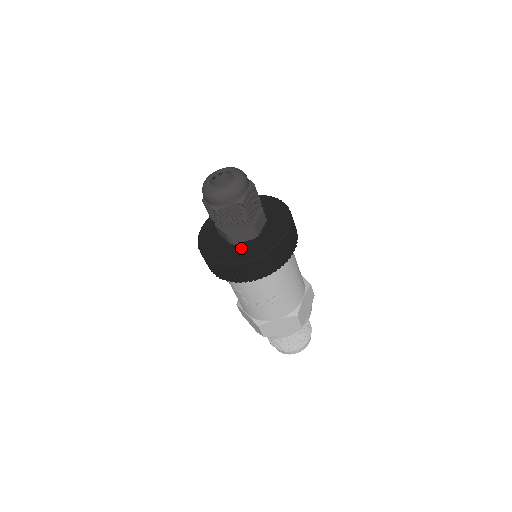
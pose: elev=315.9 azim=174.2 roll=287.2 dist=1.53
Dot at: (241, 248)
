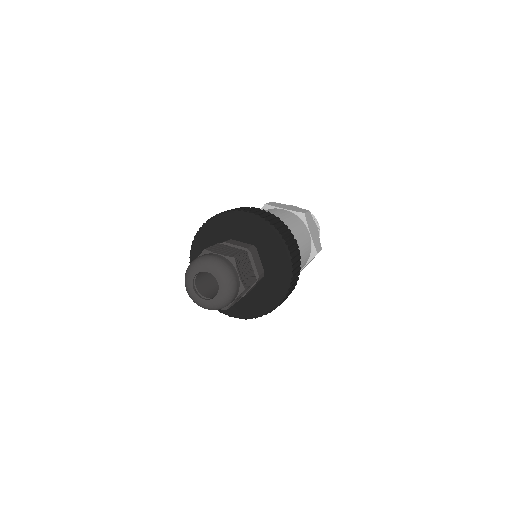
Dot at: (259, 294)
